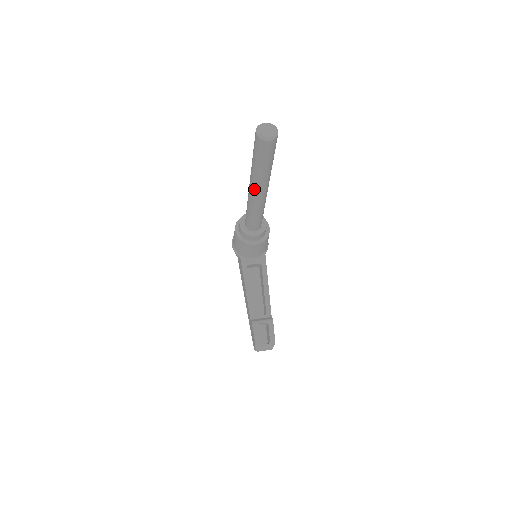
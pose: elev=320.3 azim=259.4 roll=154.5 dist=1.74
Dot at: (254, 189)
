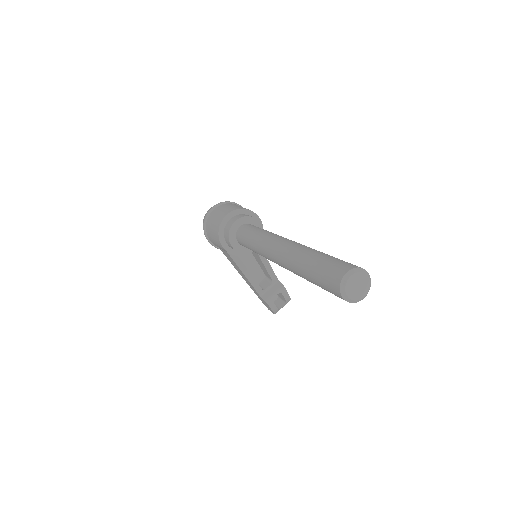
Dot at: occluded
